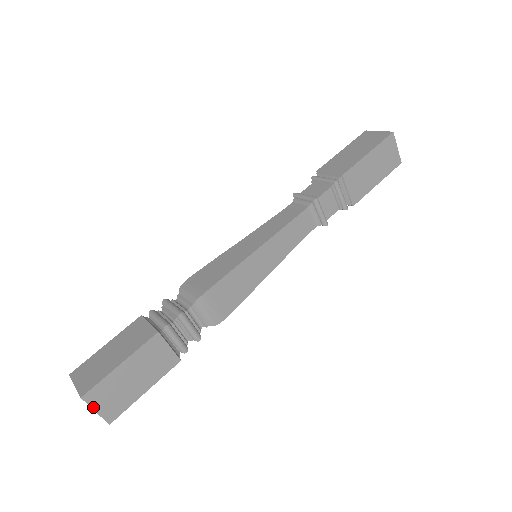
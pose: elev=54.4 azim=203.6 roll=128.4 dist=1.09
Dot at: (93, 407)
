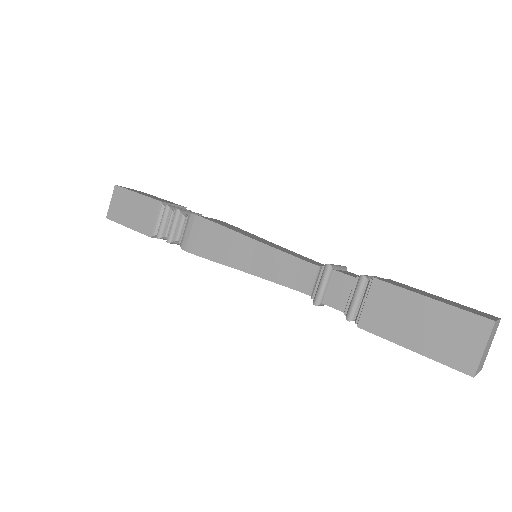
Dot at: occluded
